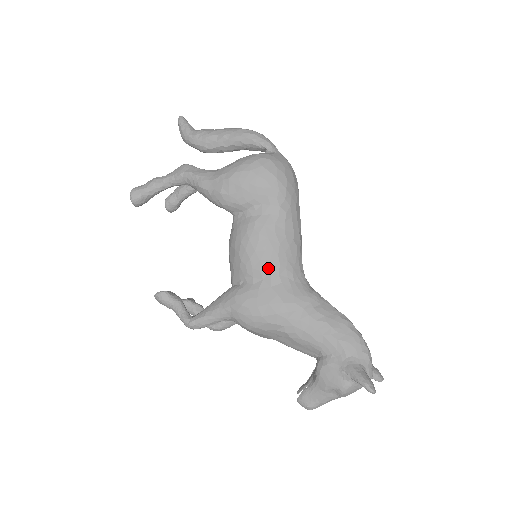
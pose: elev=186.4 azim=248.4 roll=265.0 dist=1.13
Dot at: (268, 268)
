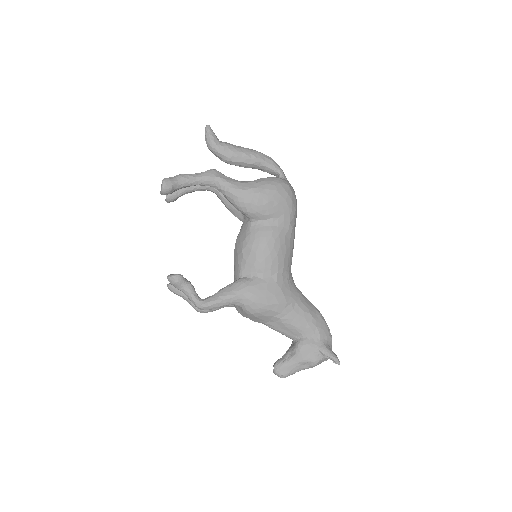
Dot at: (276, 268)
